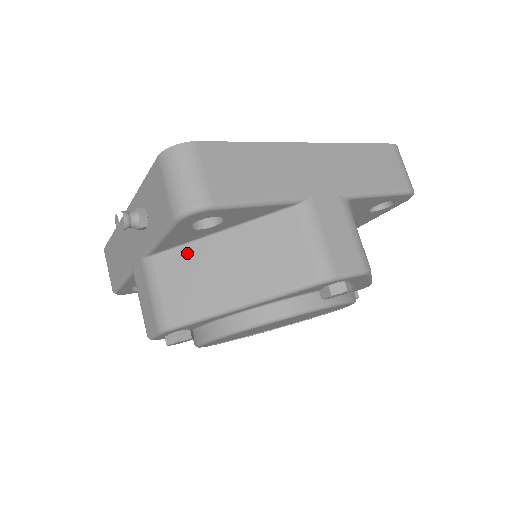
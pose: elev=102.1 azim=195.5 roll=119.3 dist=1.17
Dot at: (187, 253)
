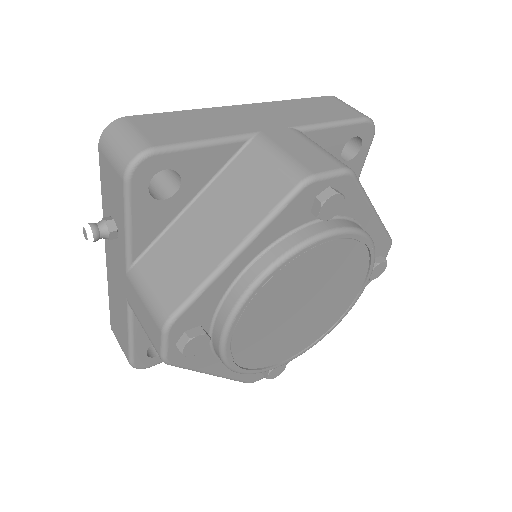
Dot at: (165, 241)
